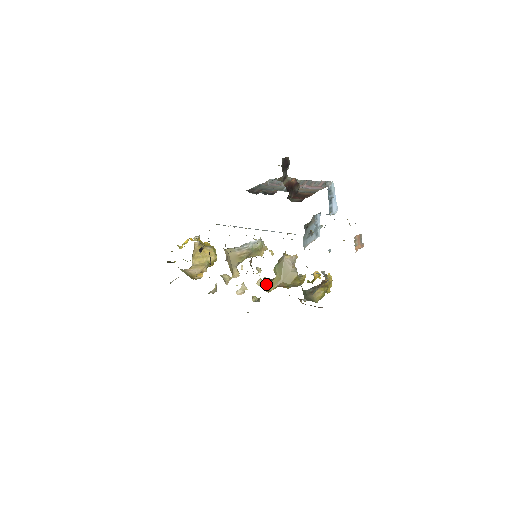
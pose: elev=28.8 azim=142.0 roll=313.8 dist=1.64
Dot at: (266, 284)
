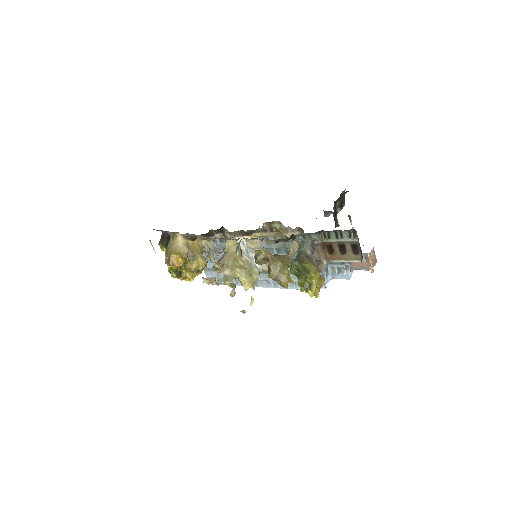
Dot at: occluded
